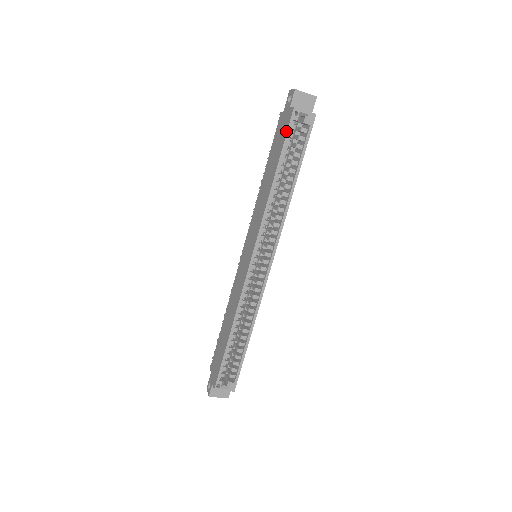
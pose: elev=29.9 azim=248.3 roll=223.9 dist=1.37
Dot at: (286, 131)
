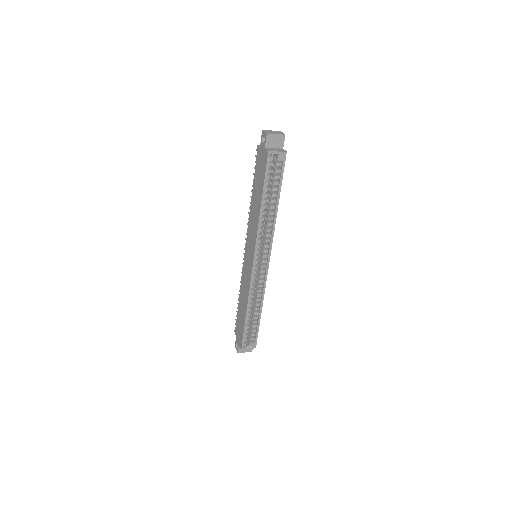
Dot at: (265, 170)
